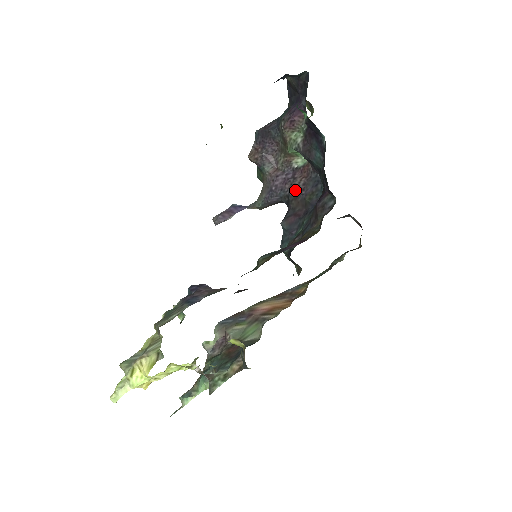
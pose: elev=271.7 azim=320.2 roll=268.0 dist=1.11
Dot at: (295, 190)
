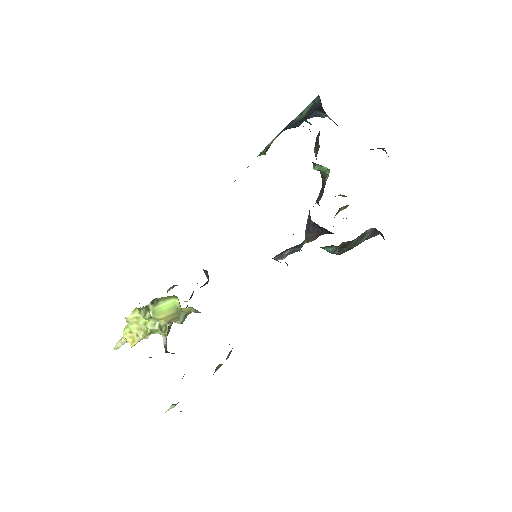
Dot at: occluded
